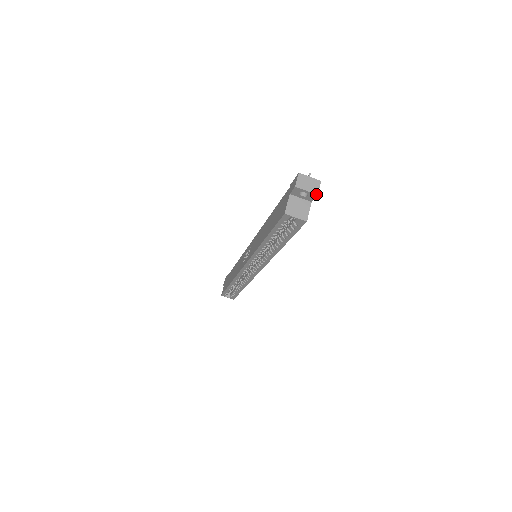
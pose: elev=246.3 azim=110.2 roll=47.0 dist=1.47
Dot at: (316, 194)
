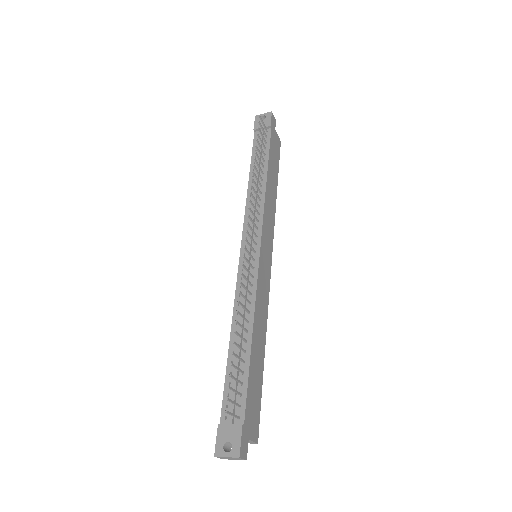
Dot at: occluded
